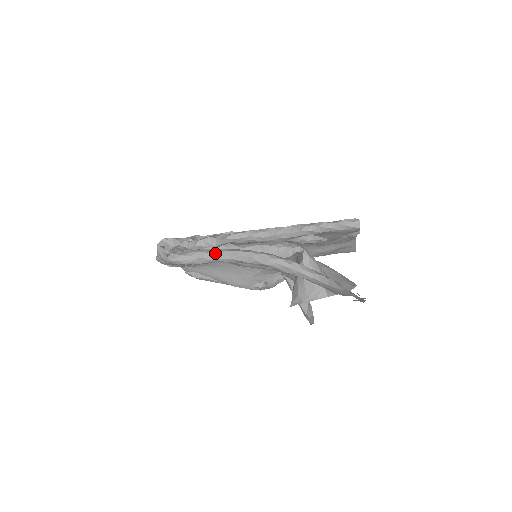
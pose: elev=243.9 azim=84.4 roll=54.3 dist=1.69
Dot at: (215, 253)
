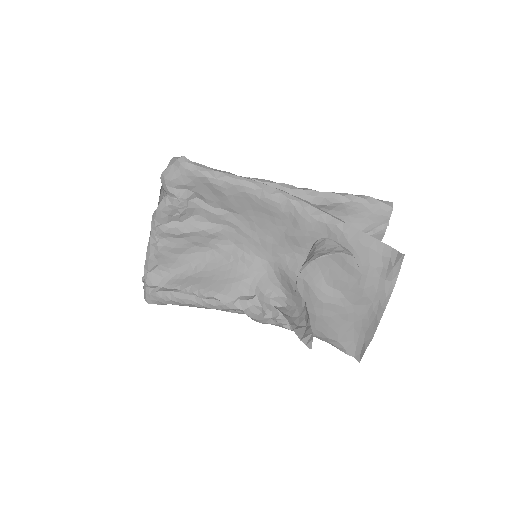
Dot at: (236, 175)
